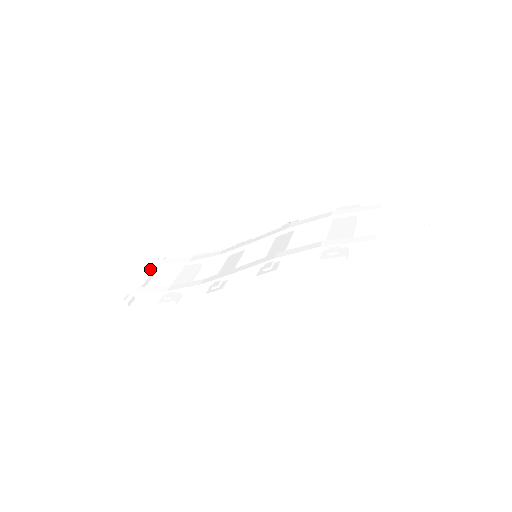
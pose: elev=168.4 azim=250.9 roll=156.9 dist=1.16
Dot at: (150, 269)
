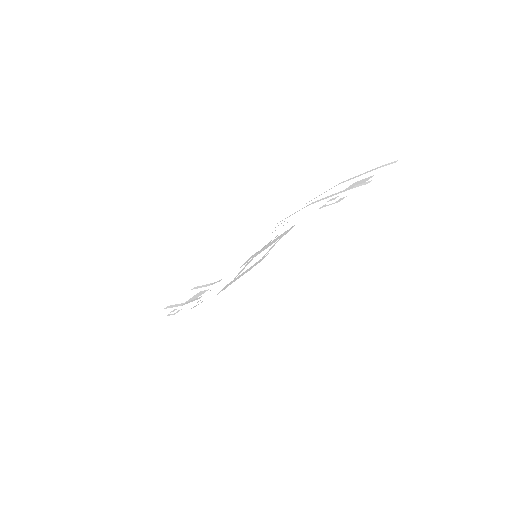
Dot at: (204, 291)
